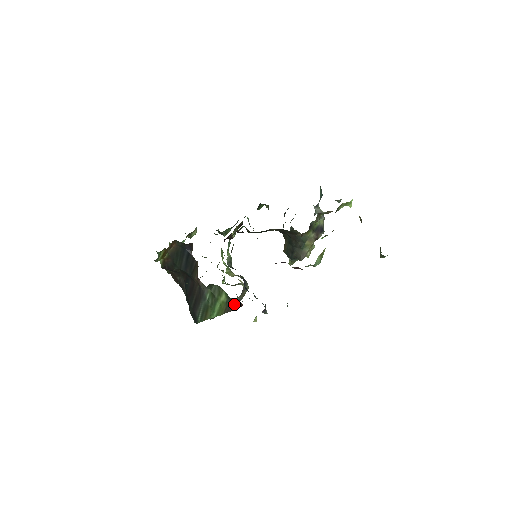
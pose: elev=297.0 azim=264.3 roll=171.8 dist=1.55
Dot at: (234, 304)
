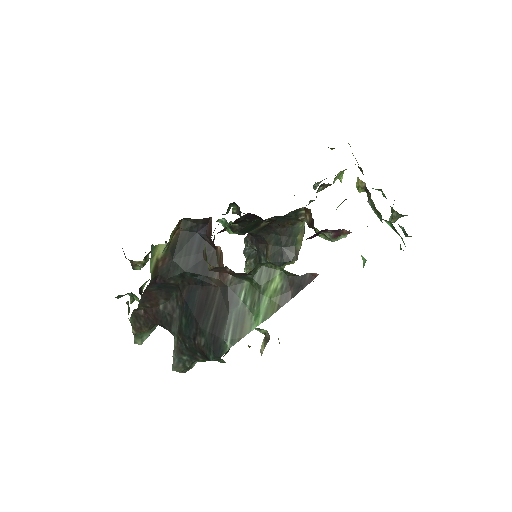
Dot at: (298, 283)
